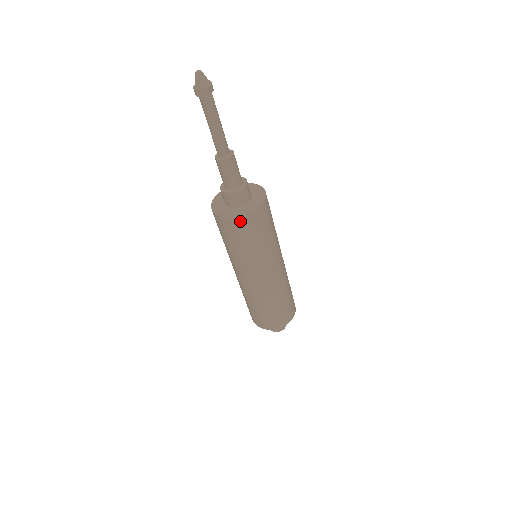
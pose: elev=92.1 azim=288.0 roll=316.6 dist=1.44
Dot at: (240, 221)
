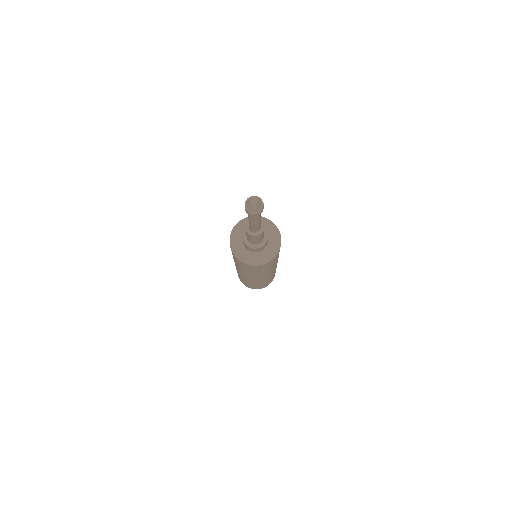
Dot at: (245, 264)
